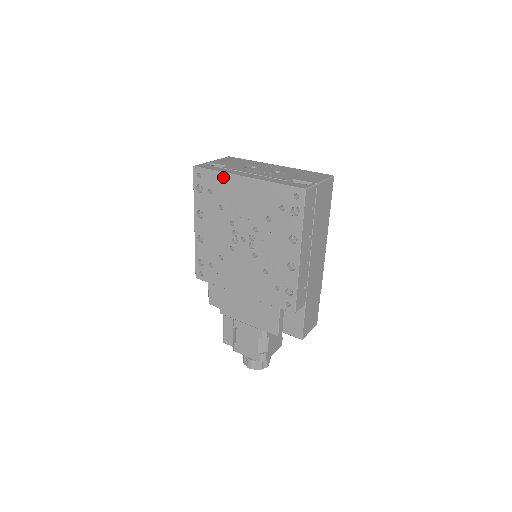
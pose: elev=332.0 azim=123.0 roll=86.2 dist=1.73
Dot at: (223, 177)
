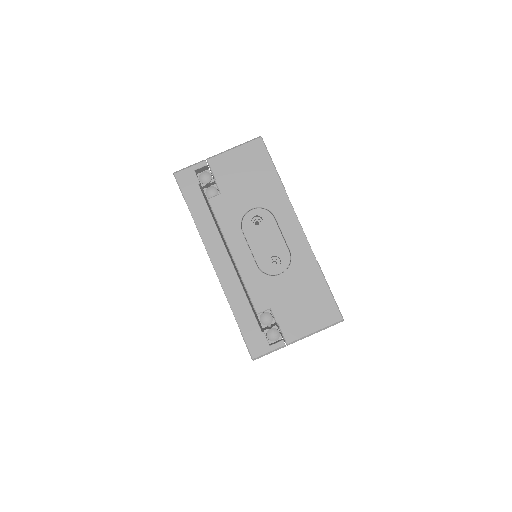
Dot at: (197, 228)
